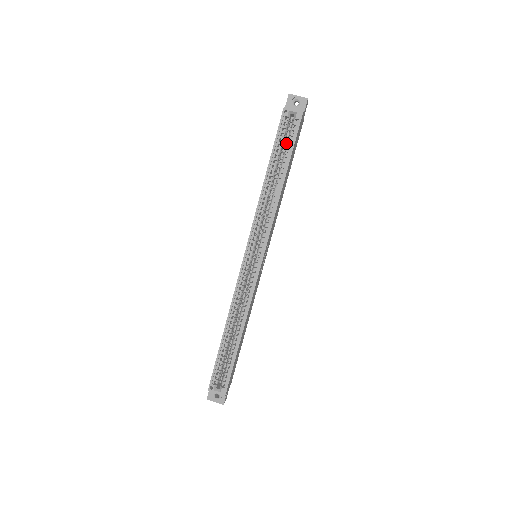
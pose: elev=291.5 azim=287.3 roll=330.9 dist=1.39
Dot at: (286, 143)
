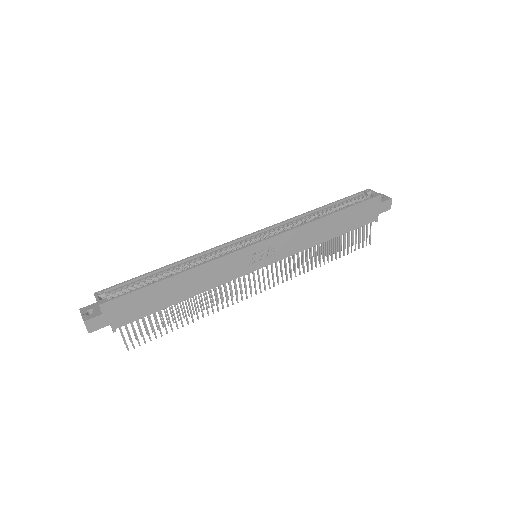
Dot at: occluded
